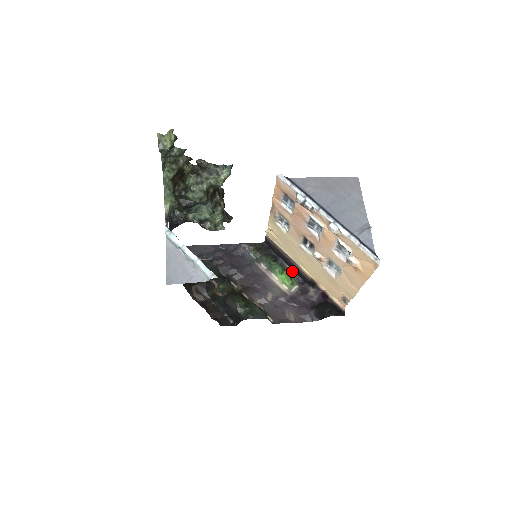
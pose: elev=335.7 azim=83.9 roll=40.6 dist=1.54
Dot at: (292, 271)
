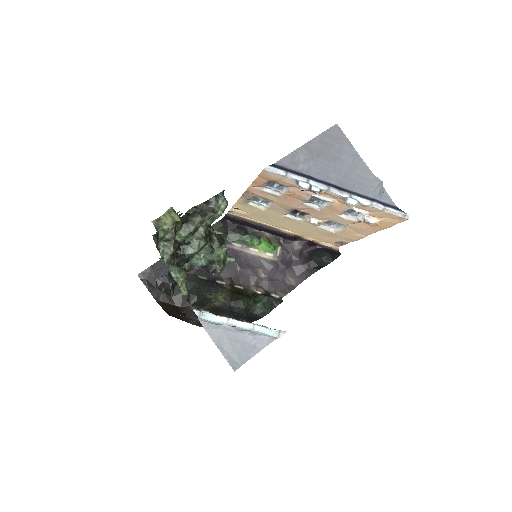
Dot at: (266, 234)
